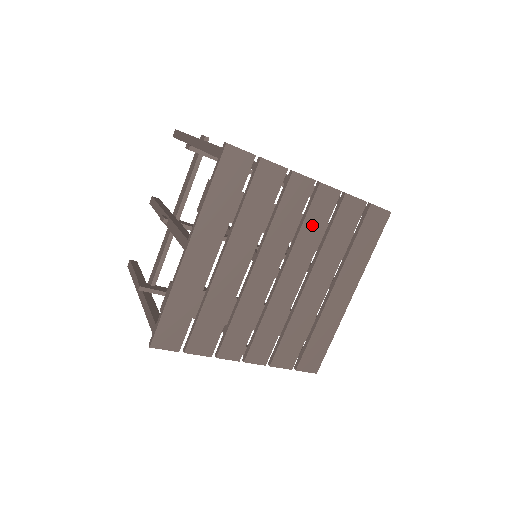
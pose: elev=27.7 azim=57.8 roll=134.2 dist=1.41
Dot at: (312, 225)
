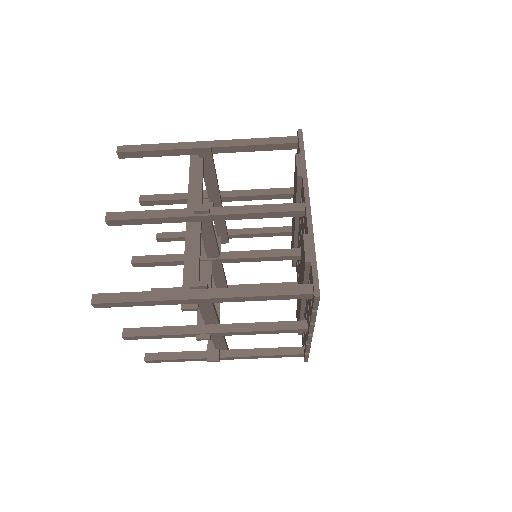
Dot at: occluded
